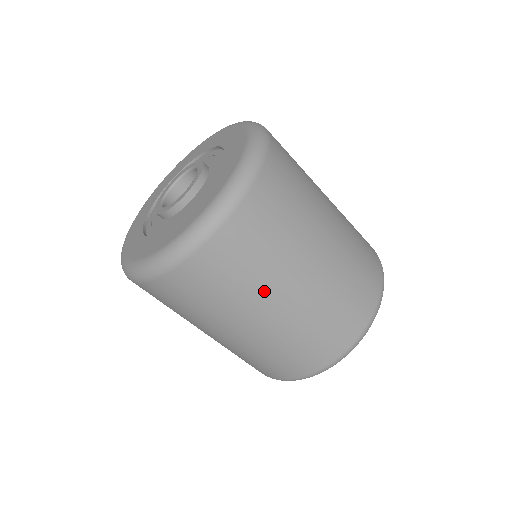
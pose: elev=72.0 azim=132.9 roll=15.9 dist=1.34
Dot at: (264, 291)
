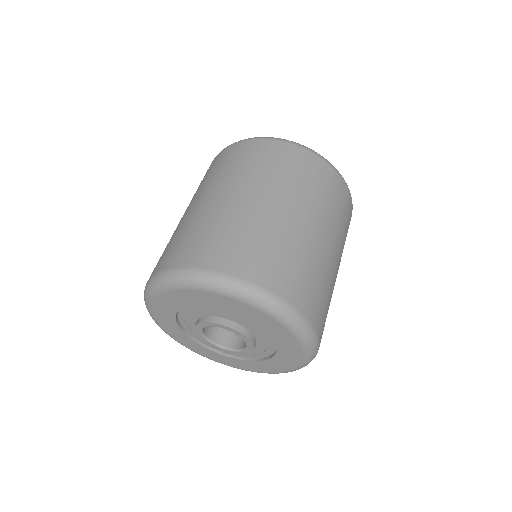
Dot at: occluded
